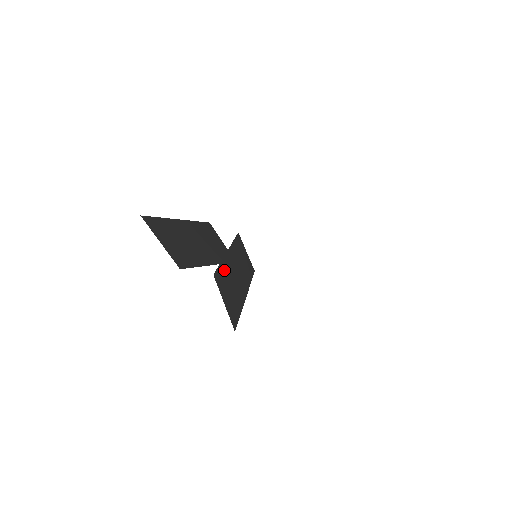
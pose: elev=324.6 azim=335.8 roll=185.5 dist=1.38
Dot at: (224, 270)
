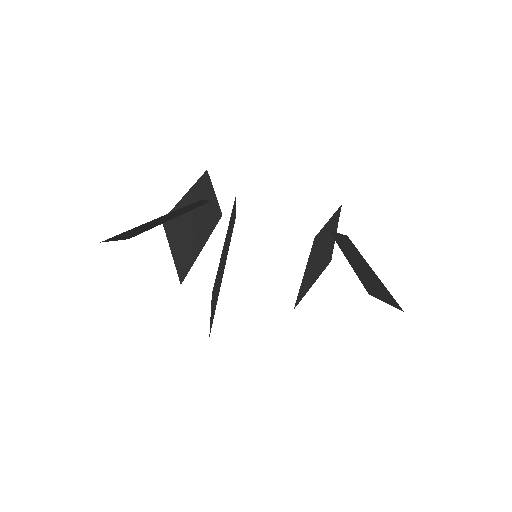
Dot at: (219, 268)
